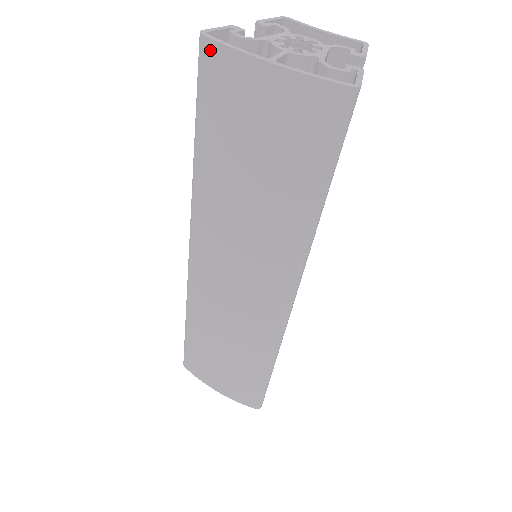
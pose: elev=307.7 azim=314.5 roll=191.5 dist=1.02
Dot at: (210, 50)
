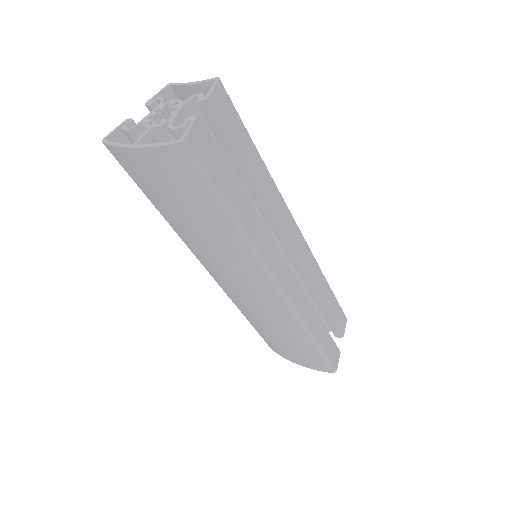
Dot at: (111, 150)
